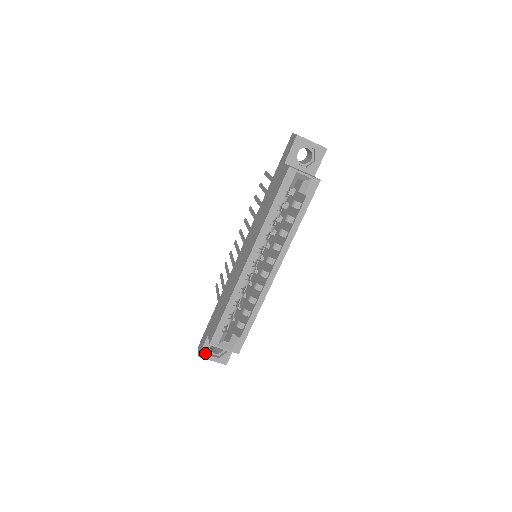
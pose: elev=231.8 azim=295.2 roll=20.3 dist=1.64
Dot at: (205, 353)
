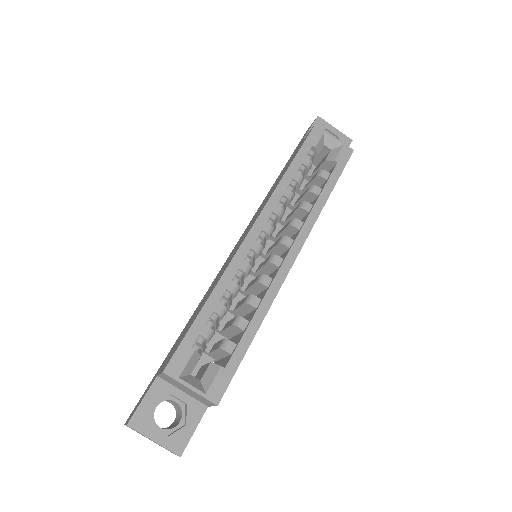
Dot at: (142, 418)
